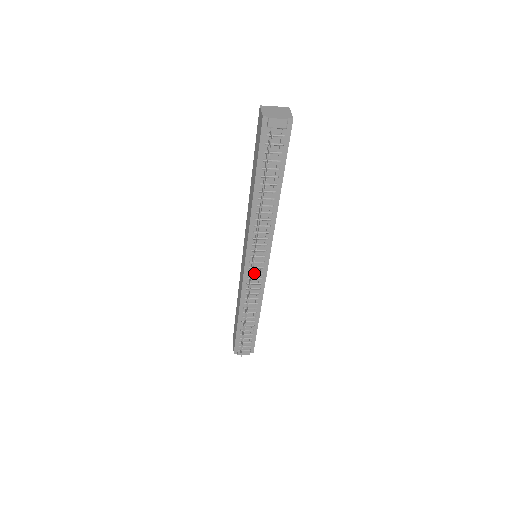
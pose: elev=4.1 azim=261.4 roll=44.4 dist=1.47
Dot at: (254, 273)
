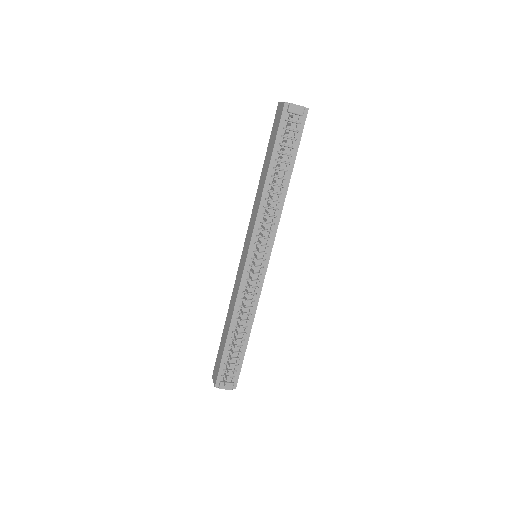
Dot at: occluded
